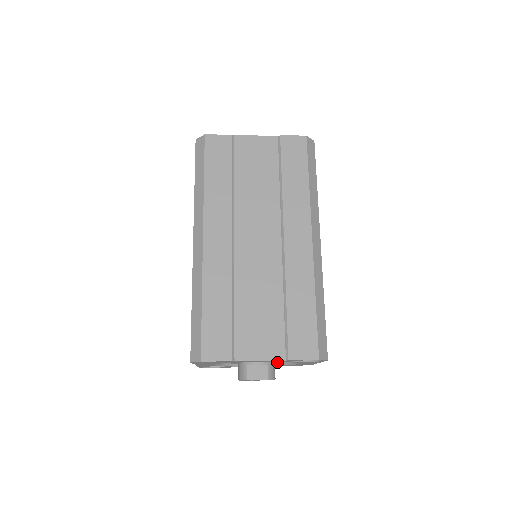
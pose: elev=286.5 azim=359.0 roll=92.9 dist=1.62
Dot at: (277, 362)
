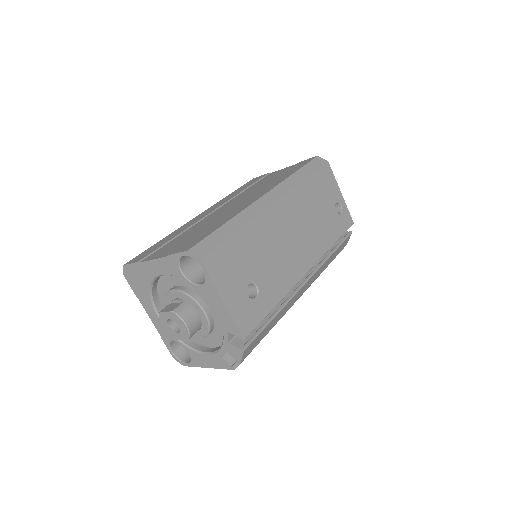
Dot at: (200, 313)
